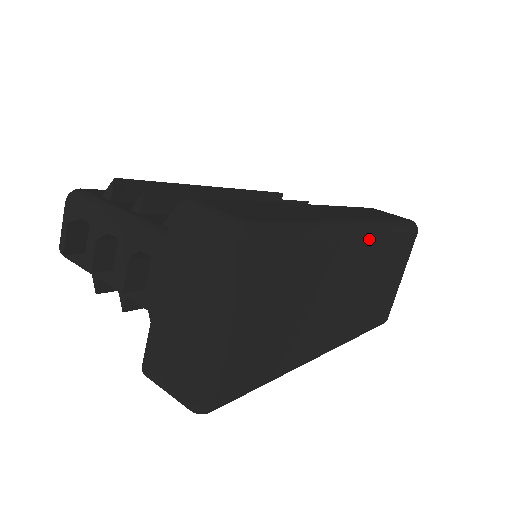
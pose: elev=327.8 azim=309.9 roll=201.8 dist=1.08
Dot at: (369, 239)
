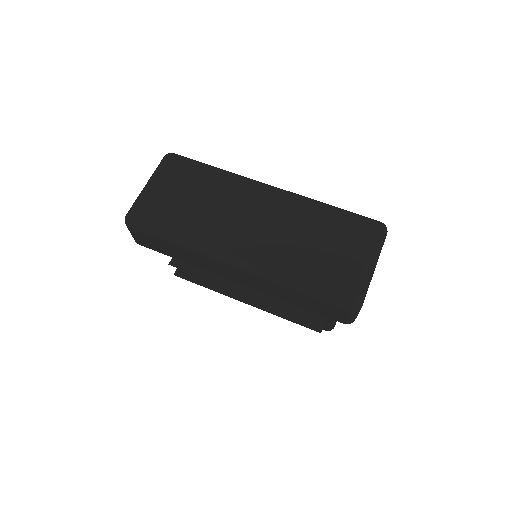
Dot at: (280, 194)
